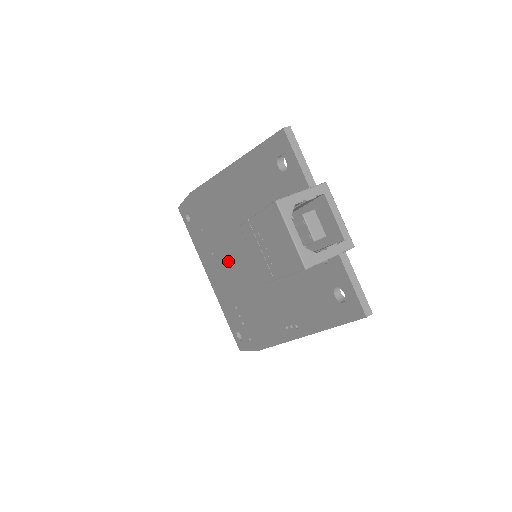
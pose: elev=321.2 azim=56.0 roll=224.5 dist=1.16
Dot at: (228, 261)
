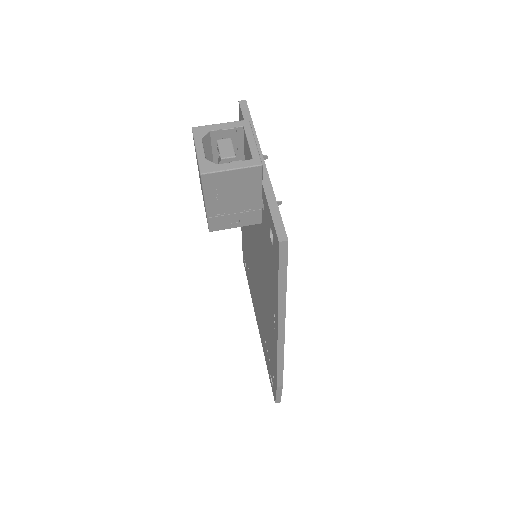
Dot at: (255, 286)
